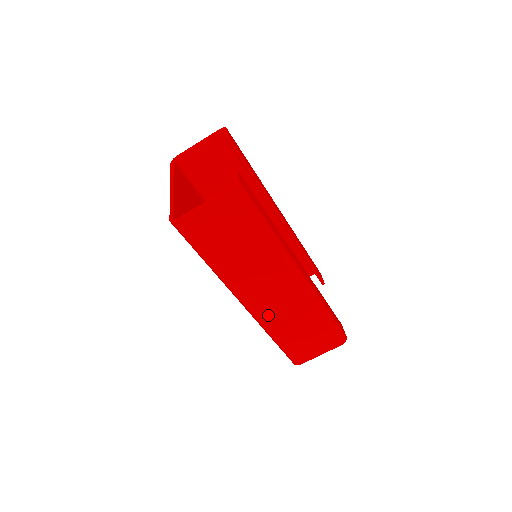
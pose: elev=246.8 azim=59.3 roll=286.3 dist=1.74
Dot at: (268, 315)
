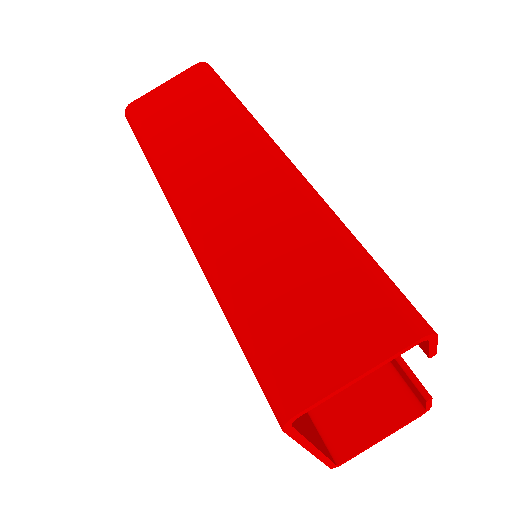
Dot at: (220, 236)
